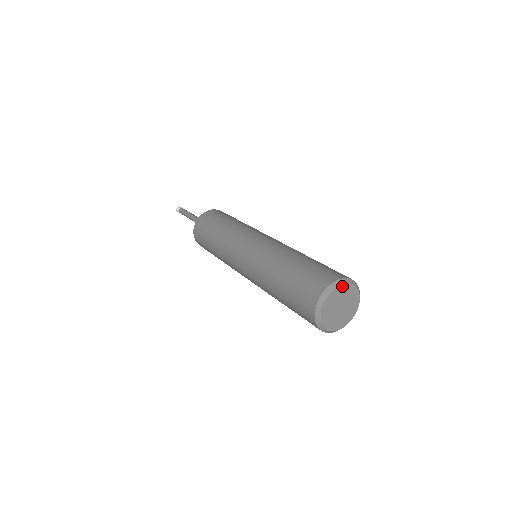
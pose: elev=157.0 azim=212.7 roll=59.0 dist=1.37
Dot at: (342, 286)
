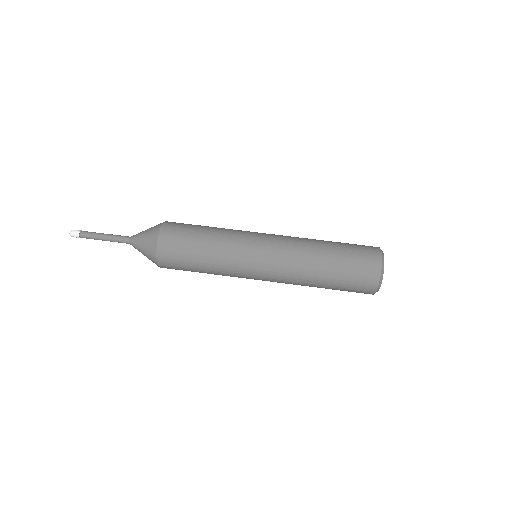
Dot at: occluded
